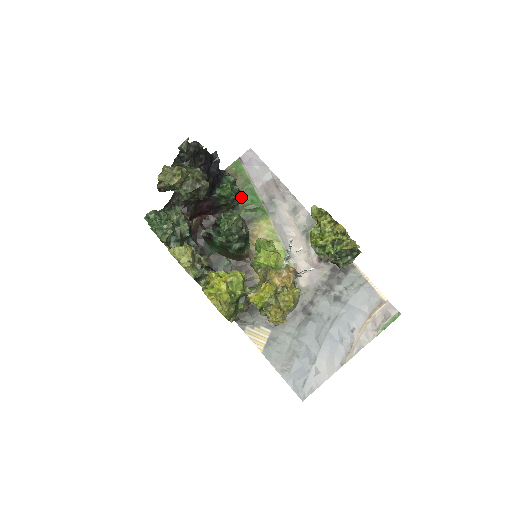
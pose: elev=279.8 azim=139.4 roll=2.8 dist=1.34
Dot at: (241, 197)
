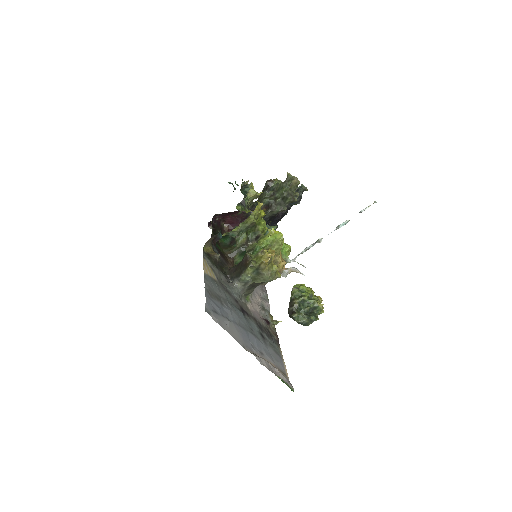
Dot at: occluded
